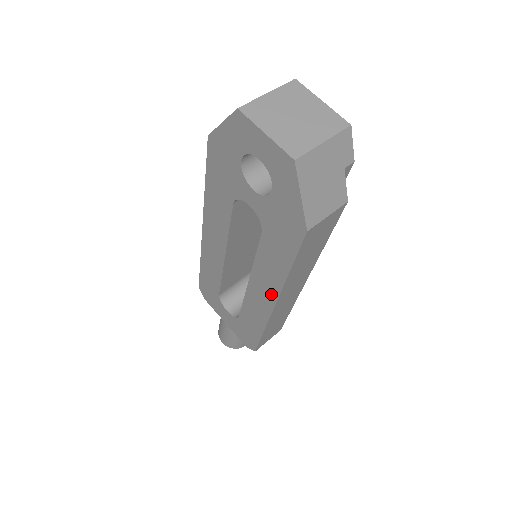
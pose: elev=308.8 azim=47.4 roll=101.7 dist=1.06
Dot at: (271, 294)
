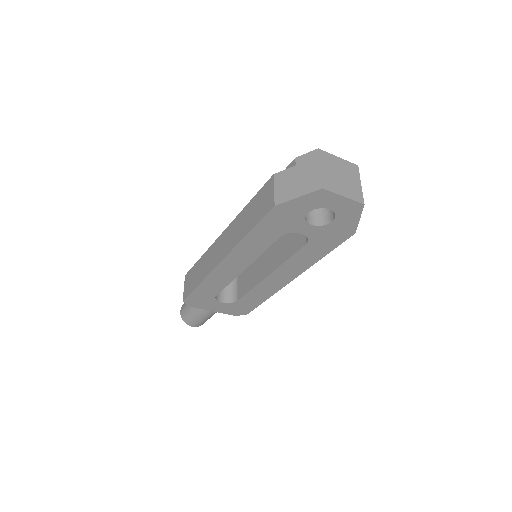
Dot at: (294, 274)
